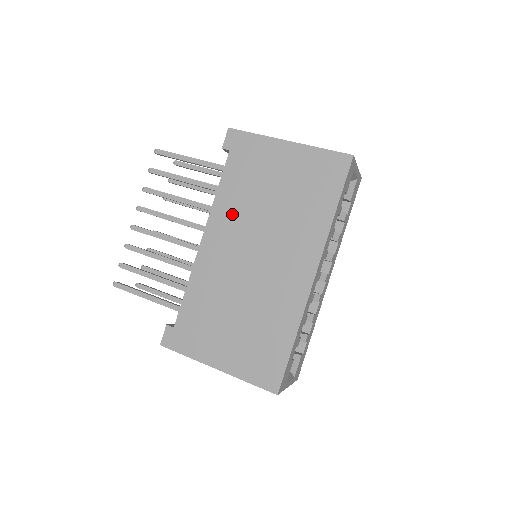
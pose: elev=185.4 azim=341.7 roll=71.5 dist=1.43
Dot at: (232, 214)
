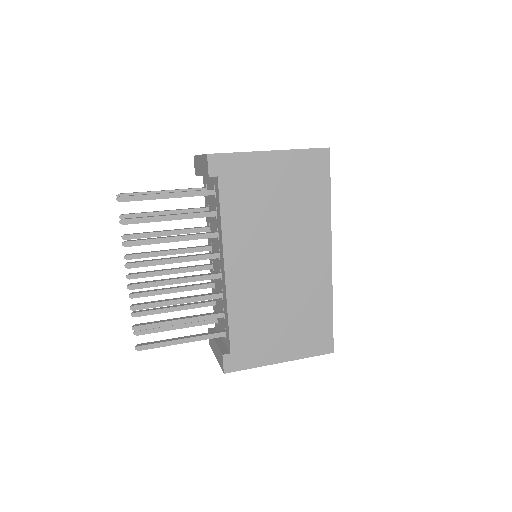
Dot at: (245, 235)
